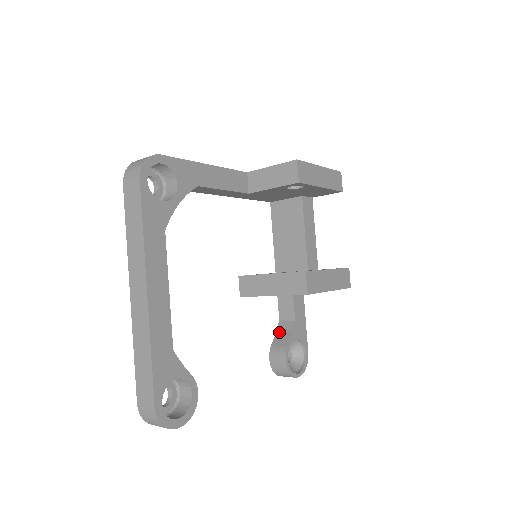
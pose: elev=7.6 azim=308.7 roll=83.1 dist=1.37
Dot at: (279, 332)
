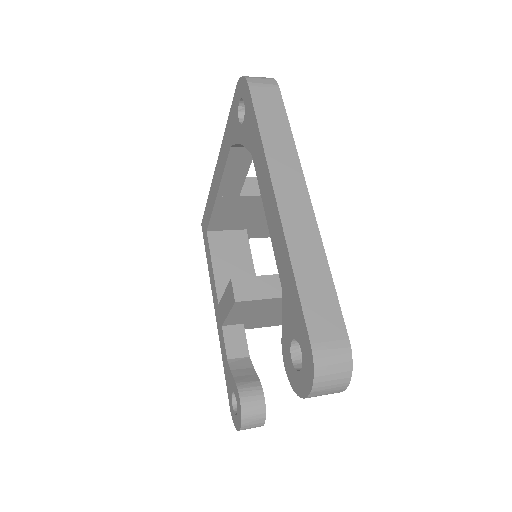
Dot at: (236, 370)
